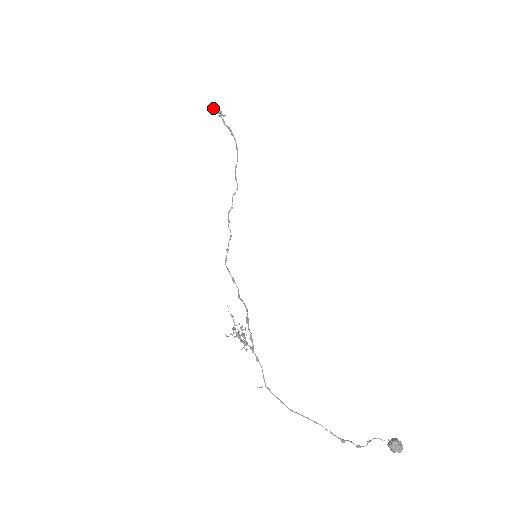
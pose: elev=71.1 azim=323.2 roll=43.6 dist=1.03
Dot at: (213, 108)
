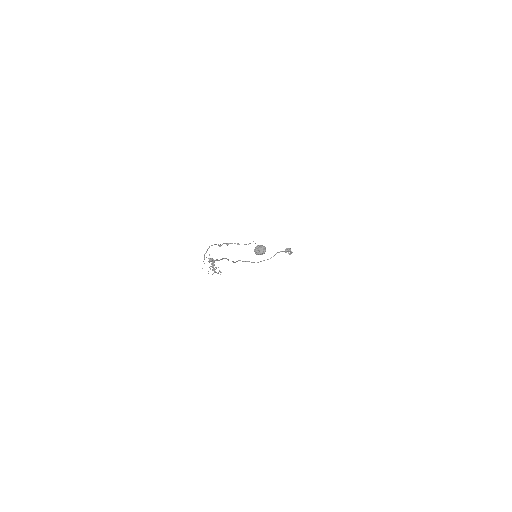
Dot at: (286, 249)
